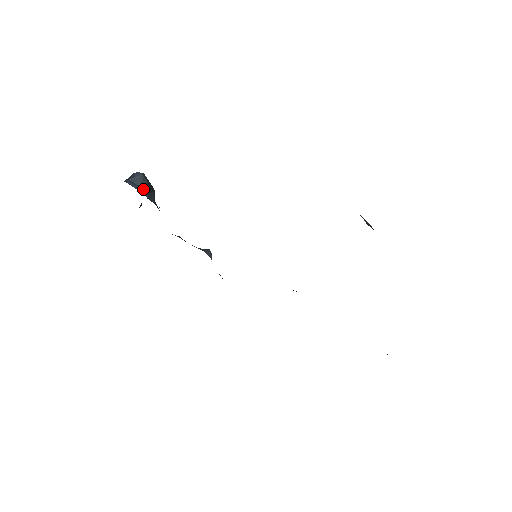
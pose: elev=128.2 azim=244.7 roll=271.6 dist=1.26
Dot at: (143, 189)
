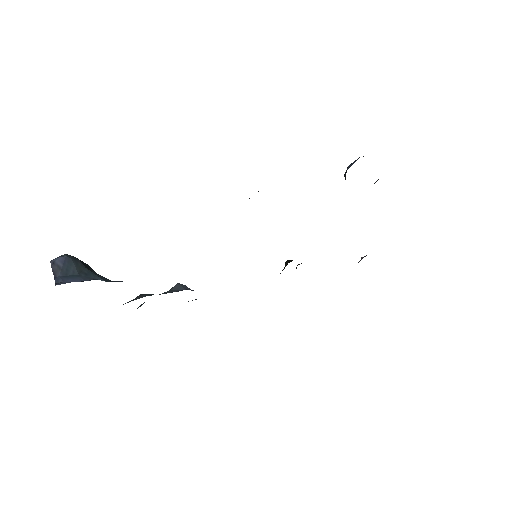
Dot at: (86, 274)
